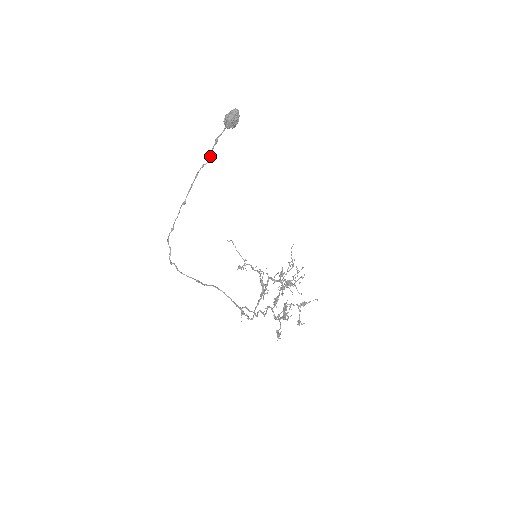
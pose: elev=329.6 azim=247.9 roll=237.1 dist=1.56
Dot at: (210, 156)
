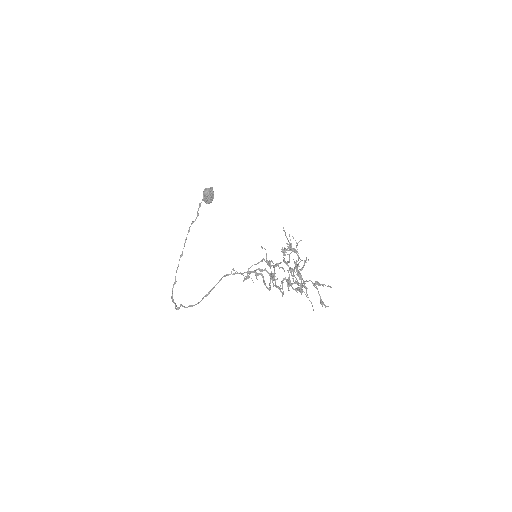
Dot at: (197, 214)
